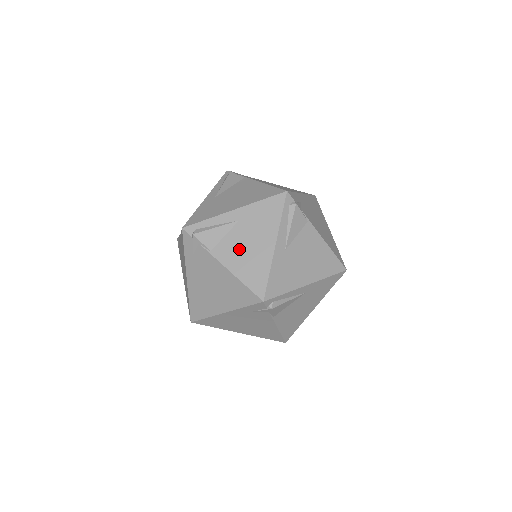
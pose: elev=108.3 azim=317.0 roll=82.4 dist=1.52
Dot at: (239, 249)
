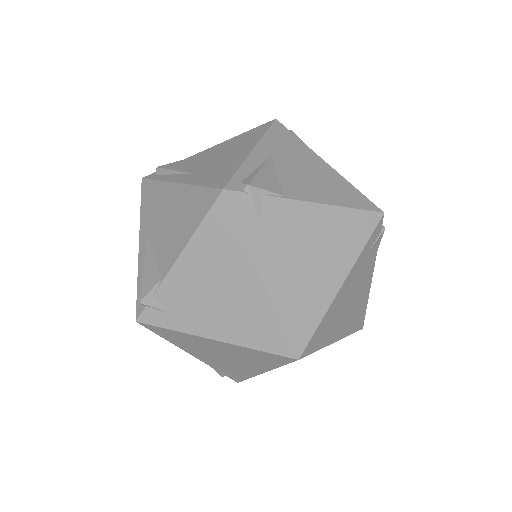
Dot at: (305, 180)
